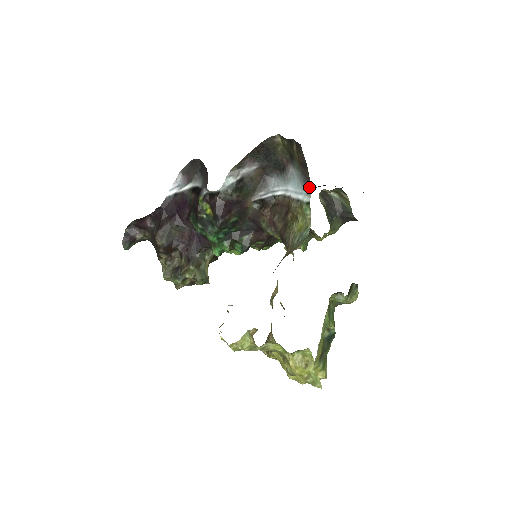
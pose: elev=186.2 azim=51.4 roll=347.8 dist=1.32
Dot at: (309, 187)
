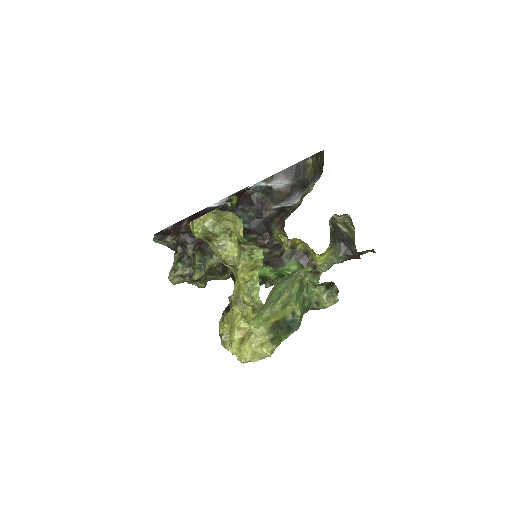
Dot at: (319, 177)
